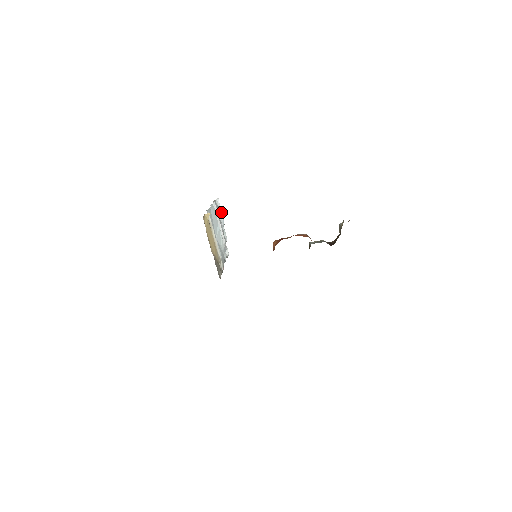
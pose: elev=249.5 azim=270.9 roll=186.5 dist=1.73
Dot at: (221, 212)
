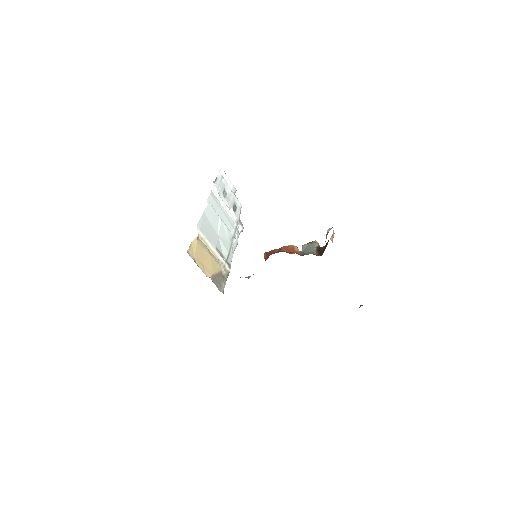
Dot at: (229, 180)
